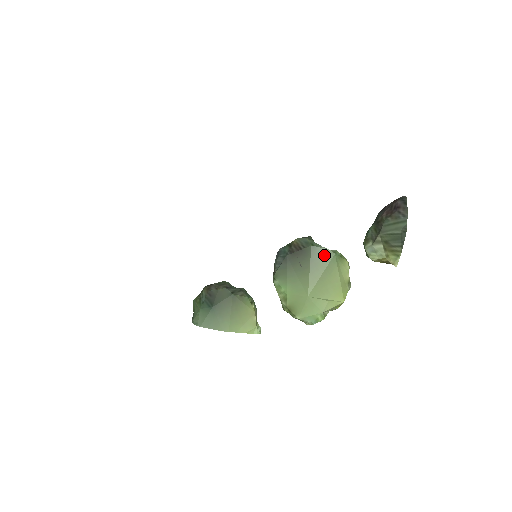
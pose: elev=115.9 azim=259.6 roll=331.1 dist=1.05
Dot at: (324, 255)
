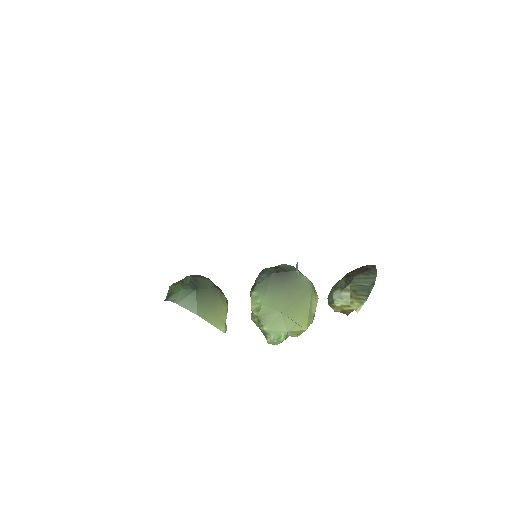
Dot at: (304, 283)
